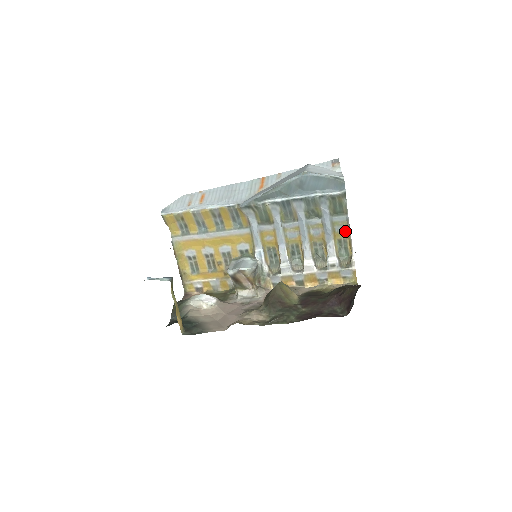
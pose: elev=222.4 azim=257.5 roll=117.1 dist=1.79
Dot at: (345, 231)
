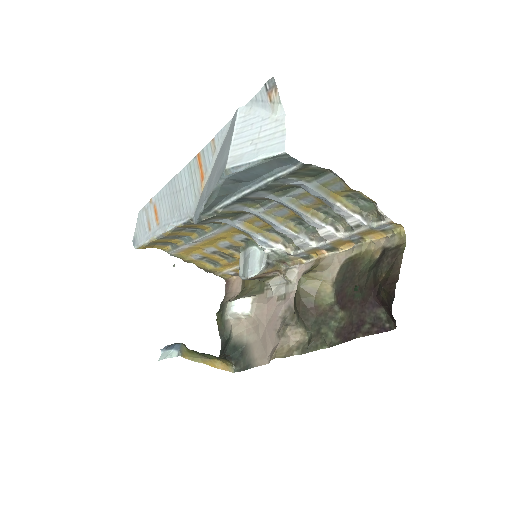
Dot at: (345, 187)
